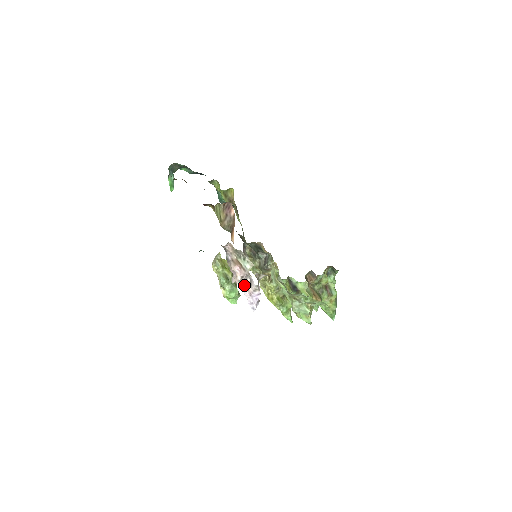
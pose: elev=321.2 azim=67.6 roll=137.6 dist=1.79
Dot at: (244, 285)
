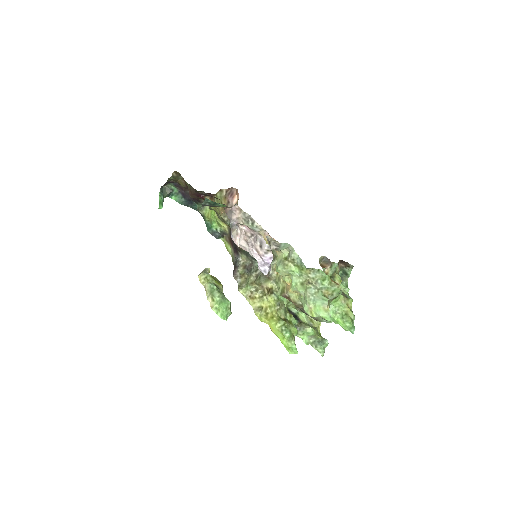
Dot at: (253, 246)
